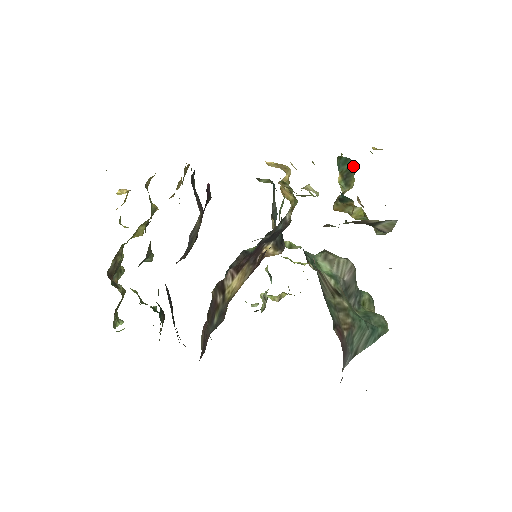
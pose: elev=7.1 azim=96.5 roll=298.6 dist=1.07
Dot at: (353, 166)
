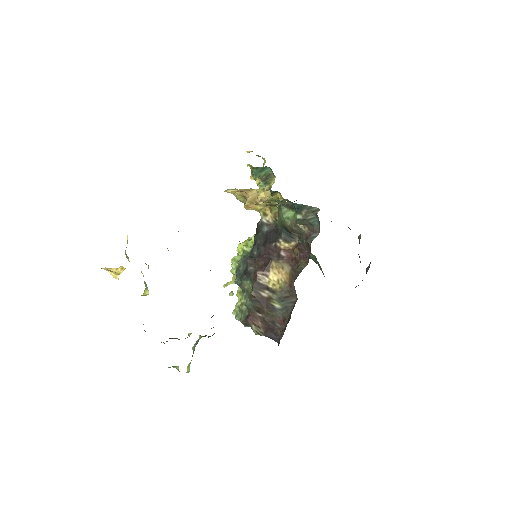
Dot at: (272, 171)
